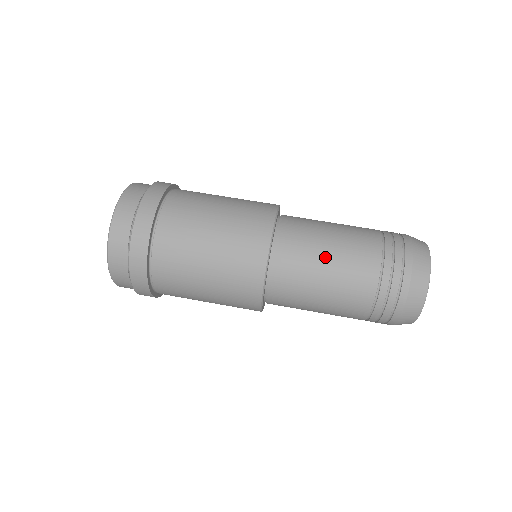
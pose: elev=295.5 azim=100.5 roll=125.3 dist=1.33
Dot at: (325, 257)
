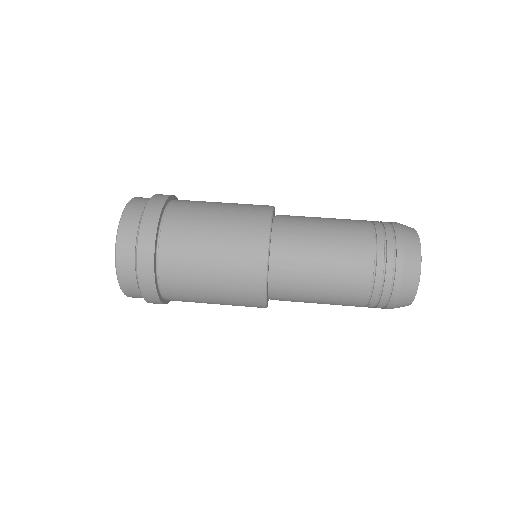
Dot at: (322, 246)
